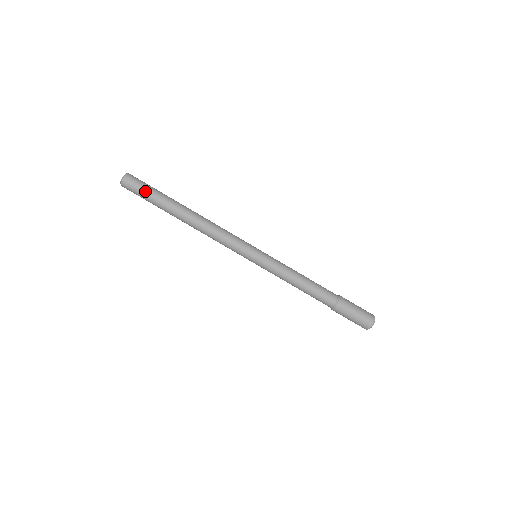
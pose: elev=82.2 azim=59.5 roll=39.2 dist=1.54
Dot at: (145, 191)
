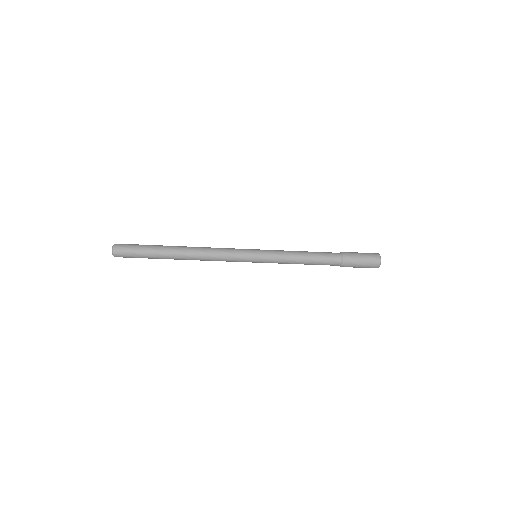
Dot at: (137, 256)
